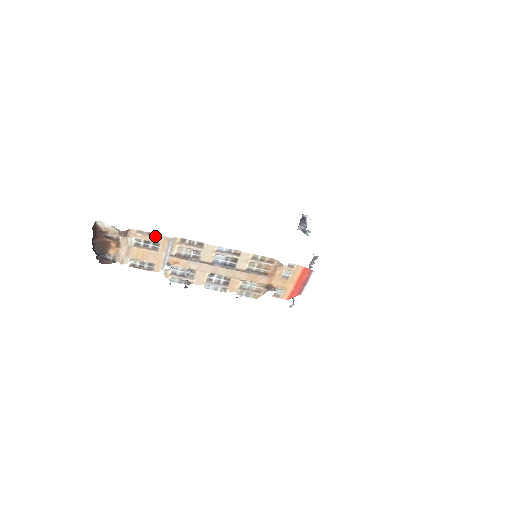
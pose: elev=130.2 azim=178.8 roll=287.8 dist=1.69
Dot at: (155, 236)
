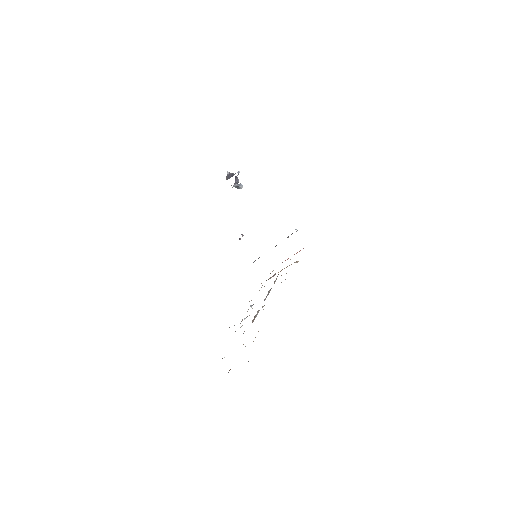
Dot at: occluded
